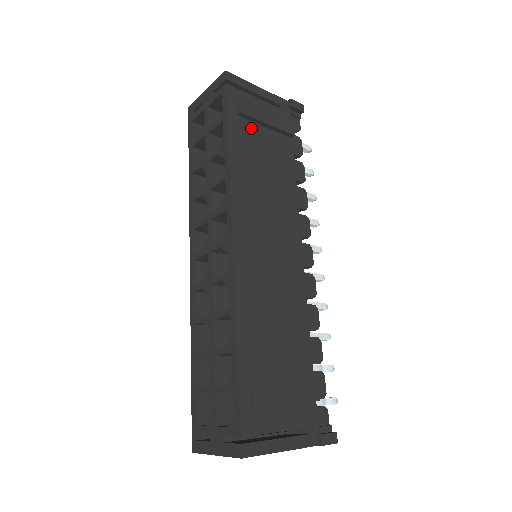
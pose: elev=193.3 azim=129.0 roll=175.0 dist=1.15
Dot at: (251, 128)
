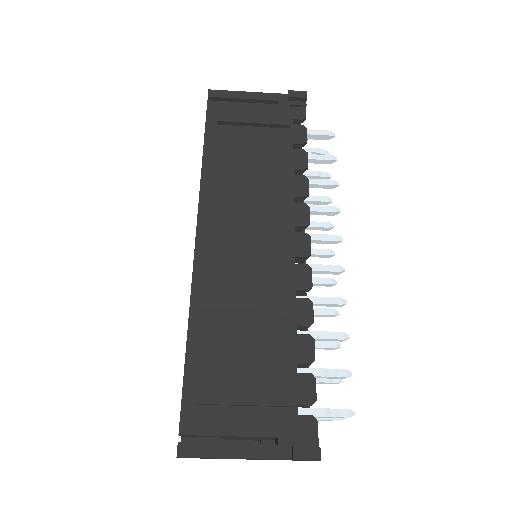
Dot at: (234, 132)
